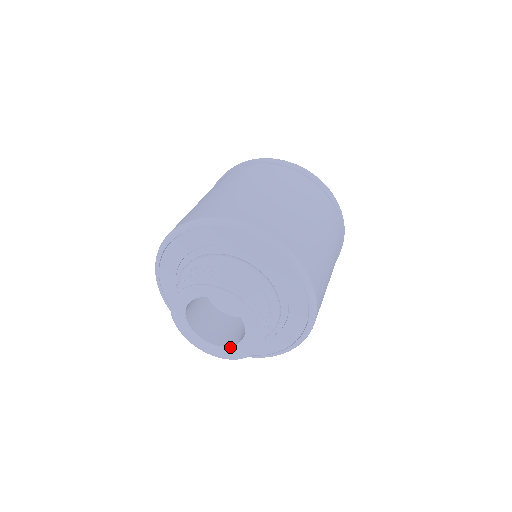
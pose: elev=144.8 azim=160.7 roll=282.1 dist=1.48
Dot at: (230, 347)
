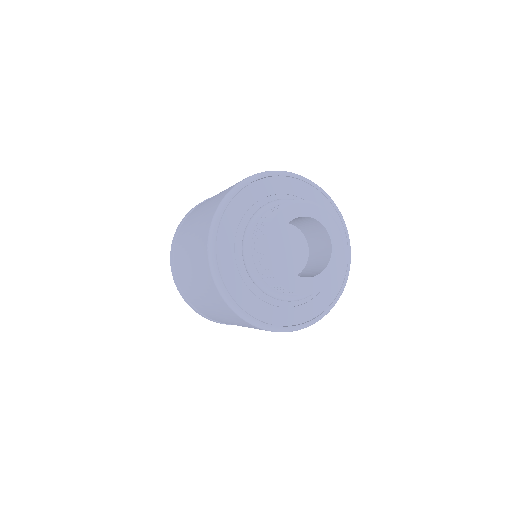
Dot at: (293, 274)
